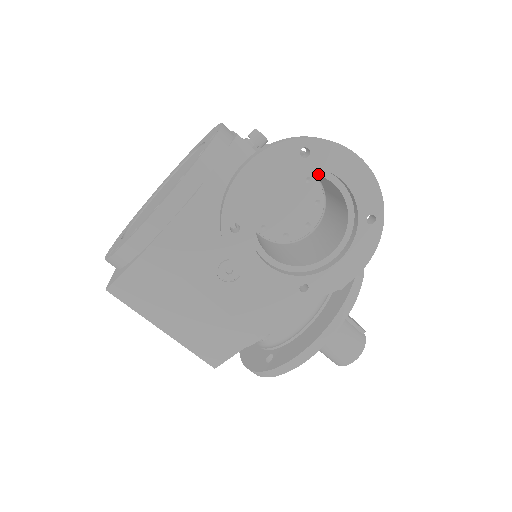
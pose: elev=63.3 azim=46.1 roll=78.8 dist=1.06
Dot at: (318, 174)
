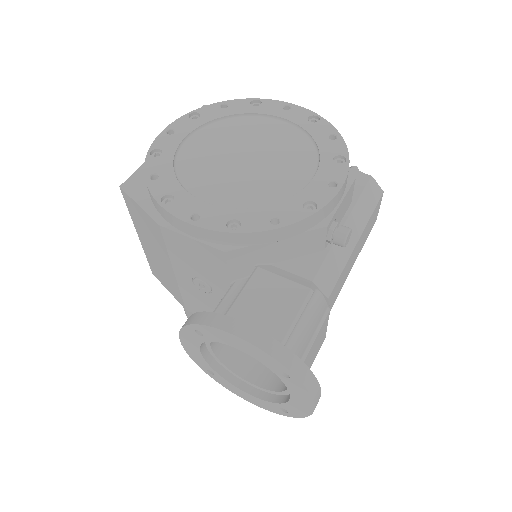
Dot at: occluded
